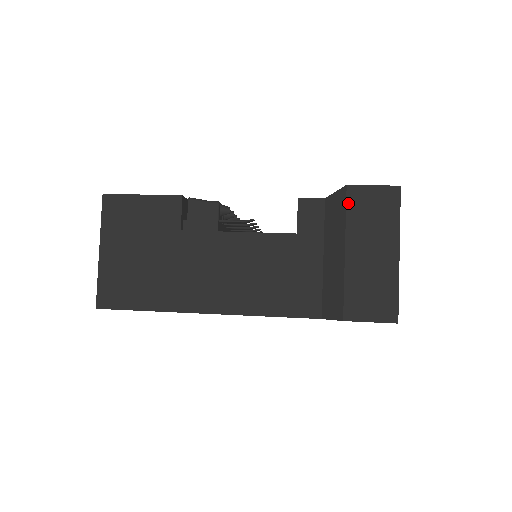
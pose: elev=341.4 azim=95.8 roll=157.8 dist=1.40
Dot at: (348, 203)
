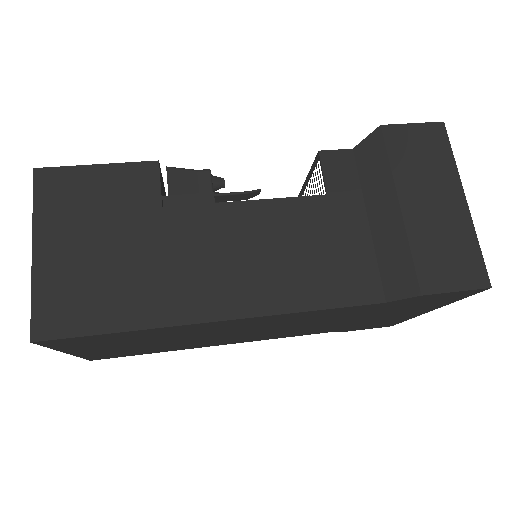
Dot at: (388, 146)
